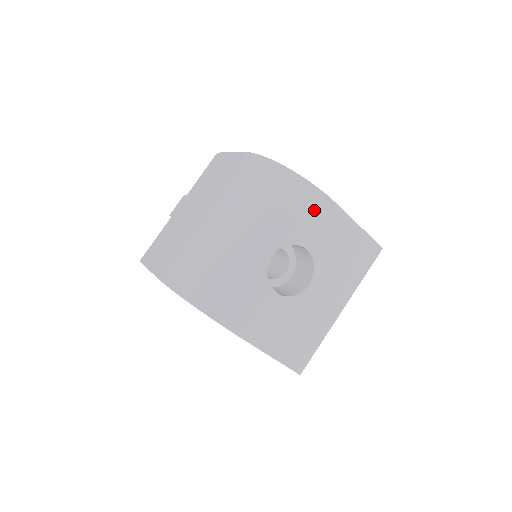
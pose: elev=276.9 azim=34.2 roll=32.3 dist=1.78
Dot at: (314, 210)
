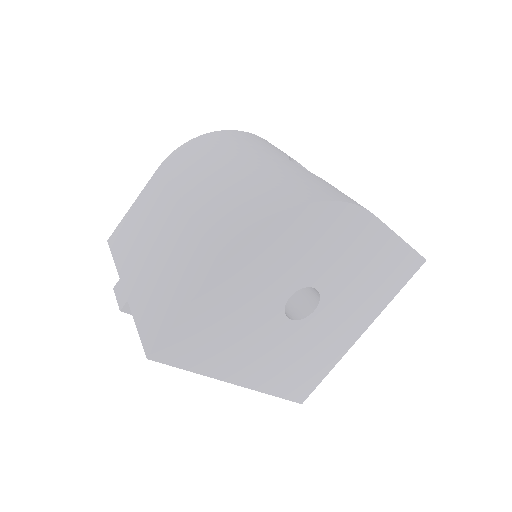
Dot at: occluded
